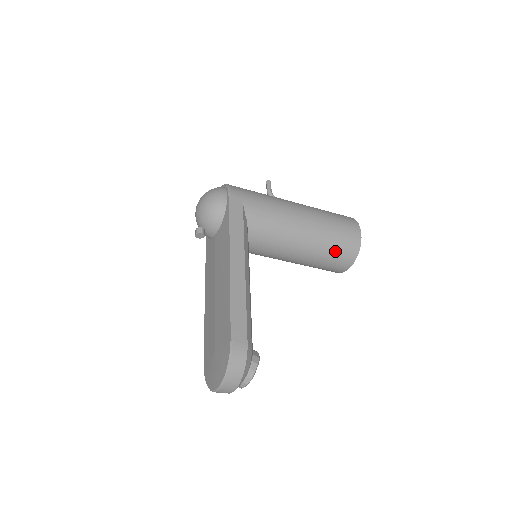
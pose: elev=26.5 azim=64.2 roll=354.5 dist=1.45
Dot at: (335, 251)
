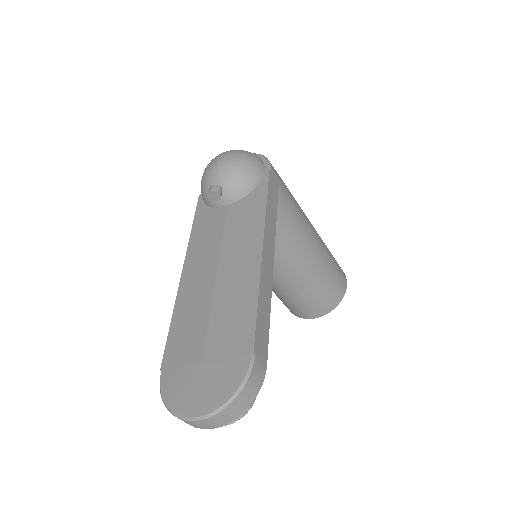
Dot at: (322, 292)
